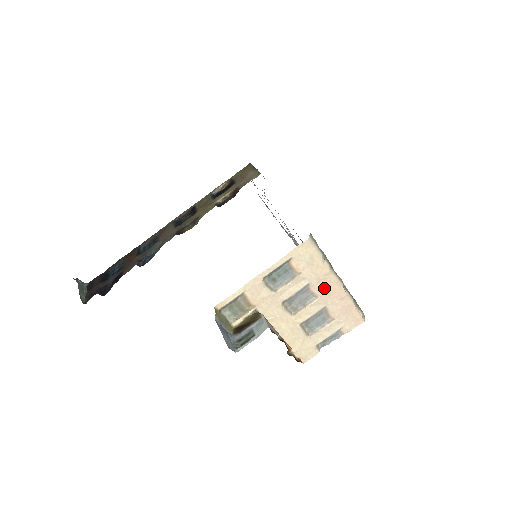
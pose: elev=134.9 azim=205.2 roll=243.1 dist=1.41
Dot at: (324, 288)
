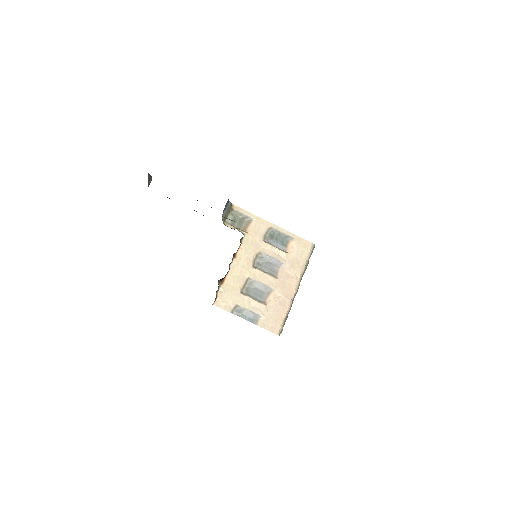
Dot at: (286, 278)
